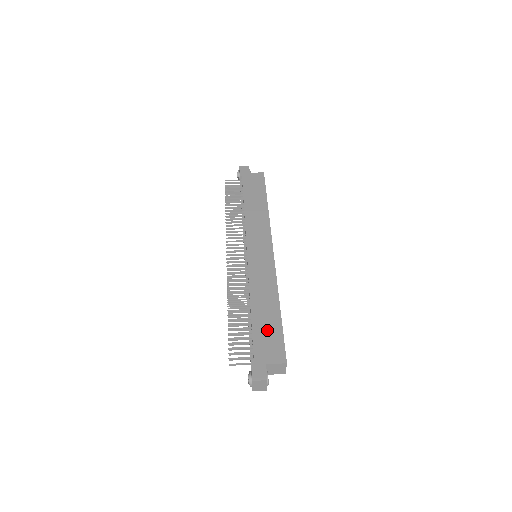
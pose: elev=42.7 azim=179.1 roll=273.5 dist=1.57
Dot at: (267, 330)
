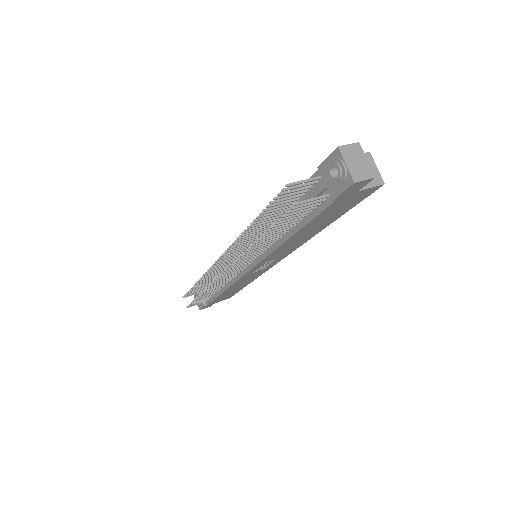
Dot at: occluded
